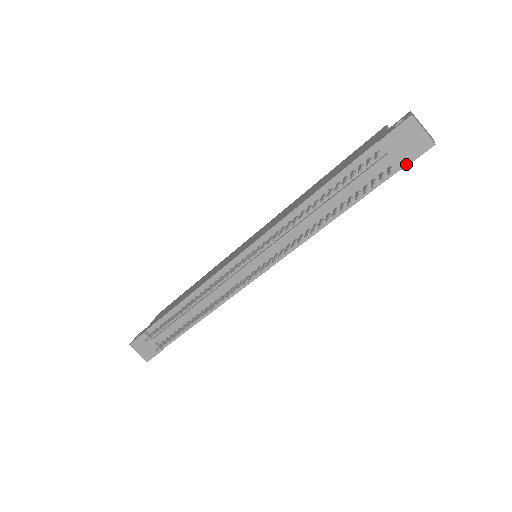
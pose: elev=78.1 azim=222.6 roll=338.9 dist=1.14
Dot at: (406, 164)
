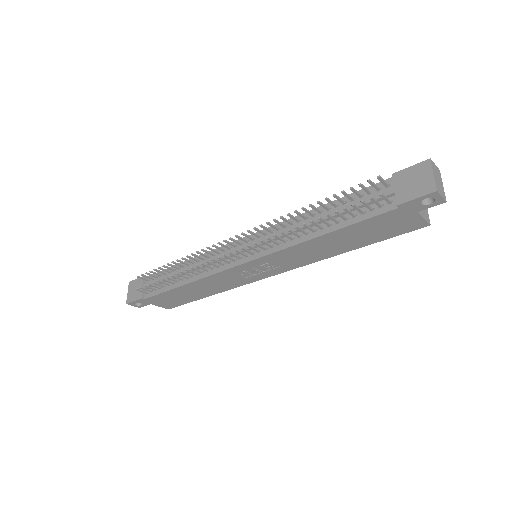
Dot at: (404, 201)
